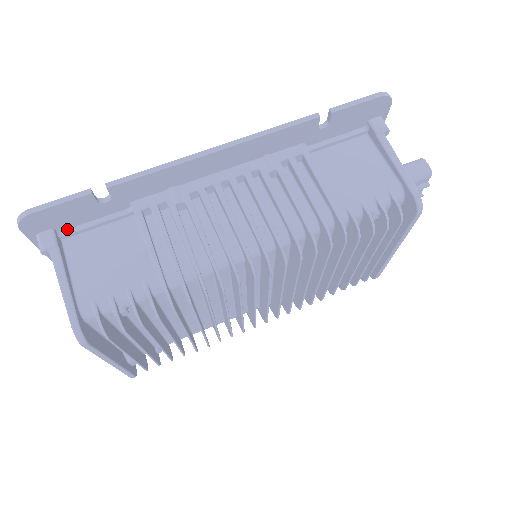
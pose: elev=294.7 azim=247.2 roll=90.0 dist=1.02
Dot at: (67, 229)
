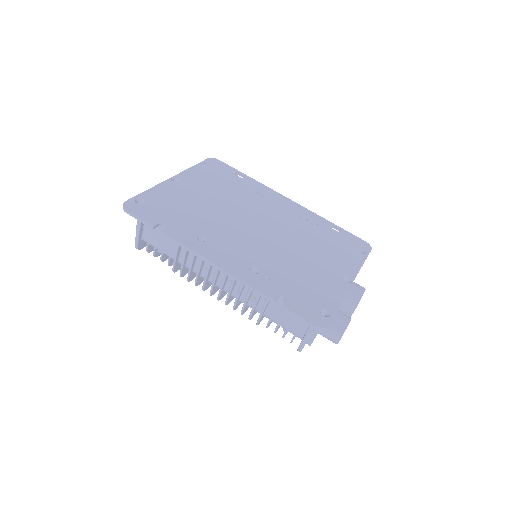
Dot at: occluded
